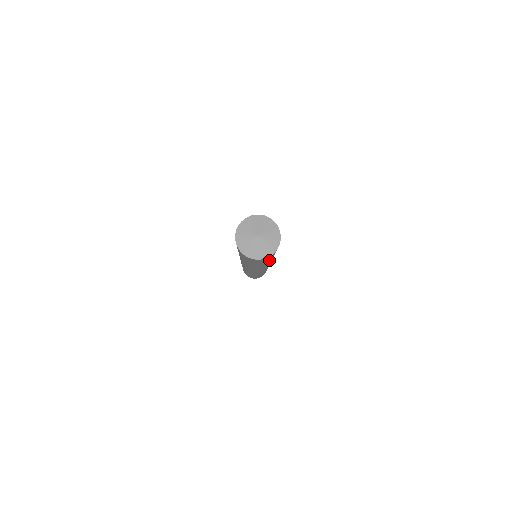
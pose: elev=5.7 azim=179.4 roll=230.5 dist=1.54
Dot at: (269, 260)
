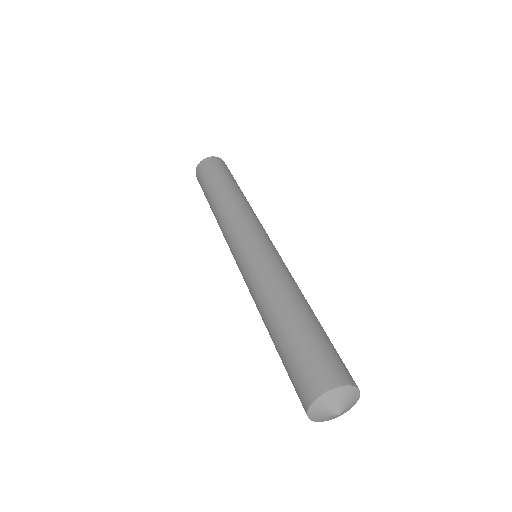
Dot at: occluded
